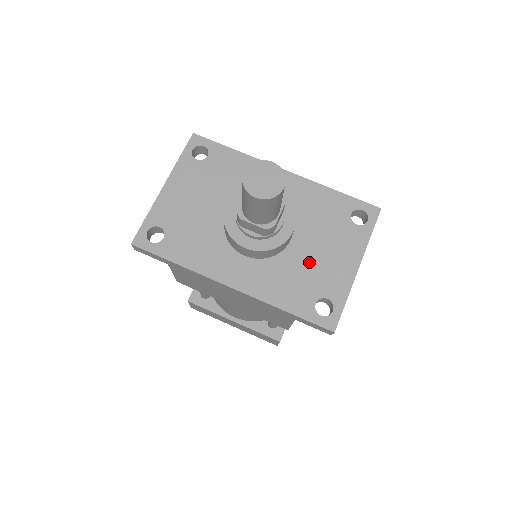
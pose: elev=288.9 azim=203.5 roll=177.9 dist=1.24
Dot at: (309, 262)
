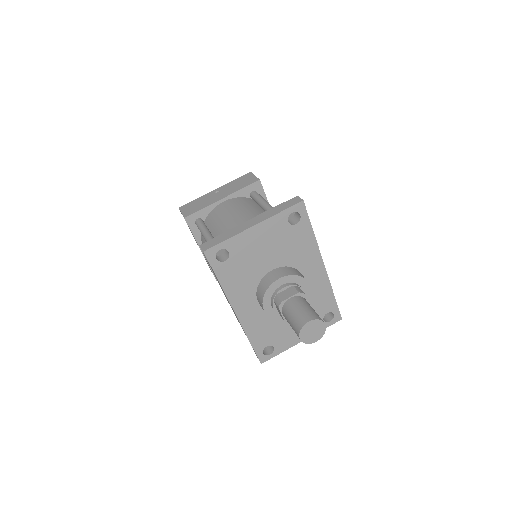
Dot at: (284, 325)
